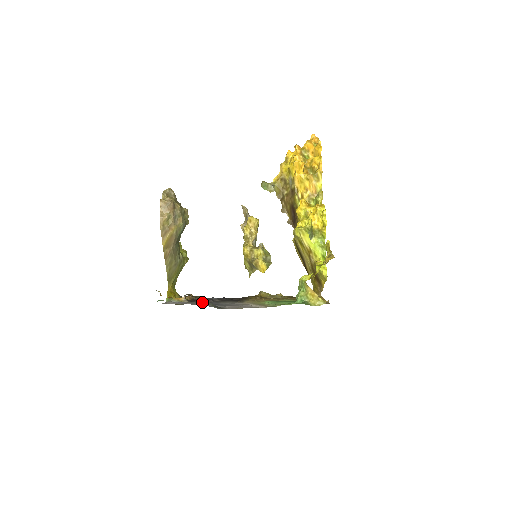
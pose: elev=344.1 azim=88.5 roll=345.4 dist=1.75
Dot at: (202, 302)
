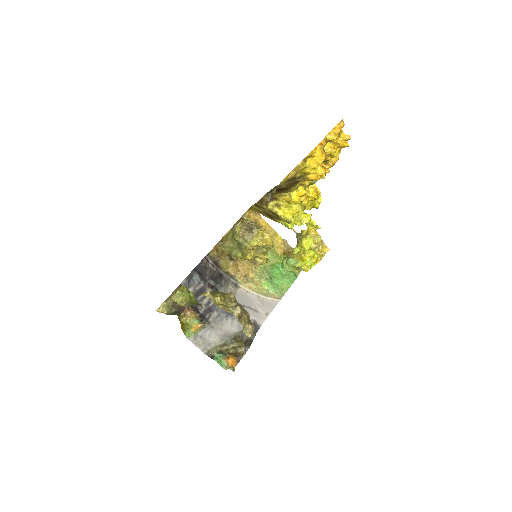
Dot at: (212, 312)
